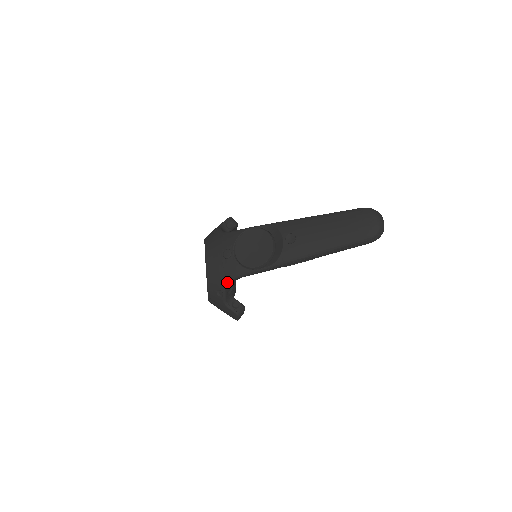
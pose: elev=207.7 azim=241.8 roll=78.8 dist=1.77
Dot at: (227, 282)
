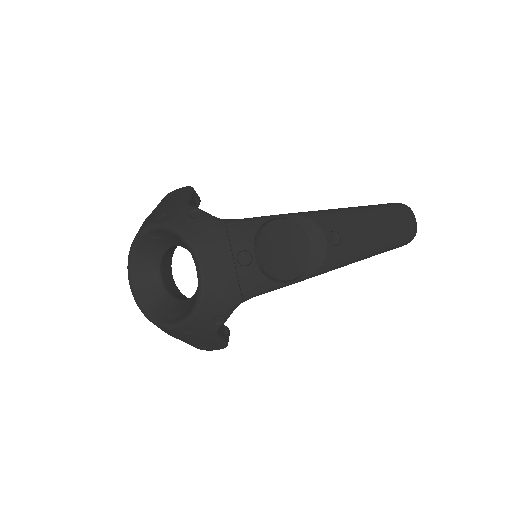
Dot at: (240, 303)
